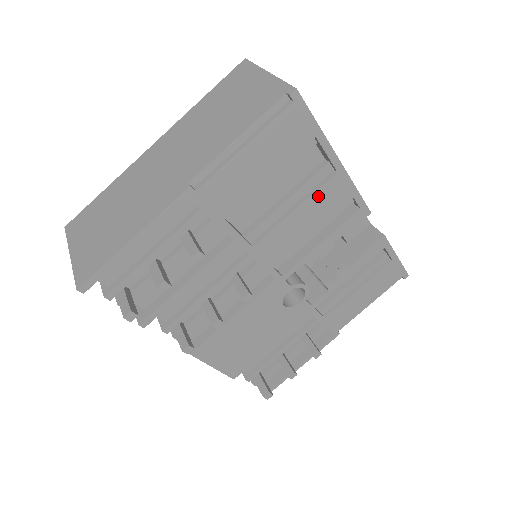
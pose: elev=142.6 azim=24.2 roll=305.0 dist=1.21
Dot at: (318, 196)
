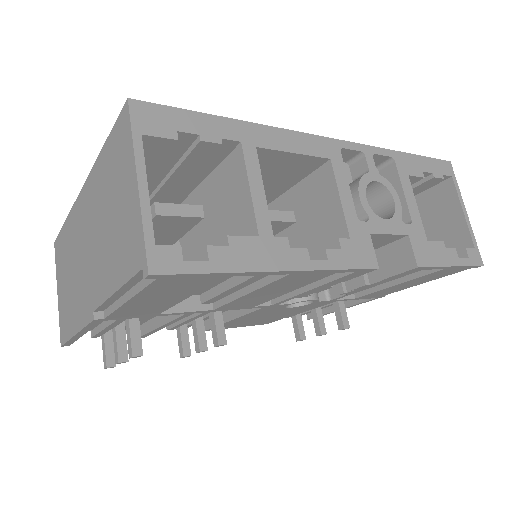
Dot at: (274, 284)
